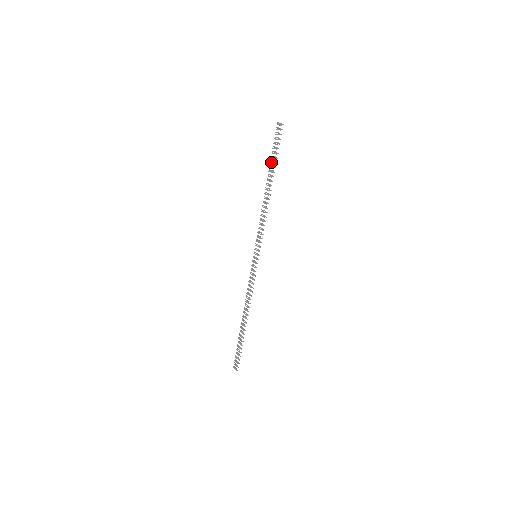
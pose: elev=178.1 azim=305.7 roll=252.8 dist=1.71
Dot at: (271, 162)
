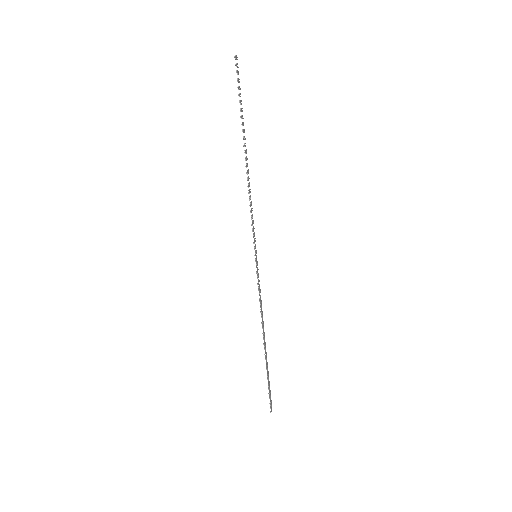
Dot at: (242, 118)
